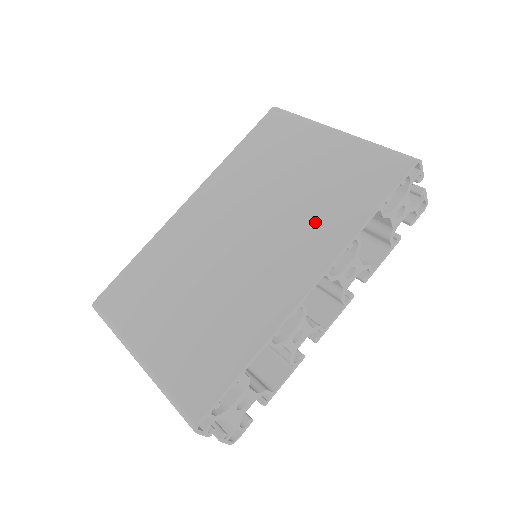
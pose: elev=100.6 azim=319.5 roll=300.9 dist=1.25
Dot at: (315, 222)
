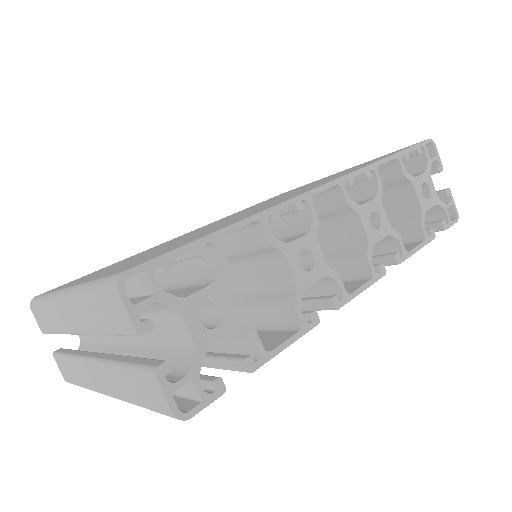
Dot at: occluded
